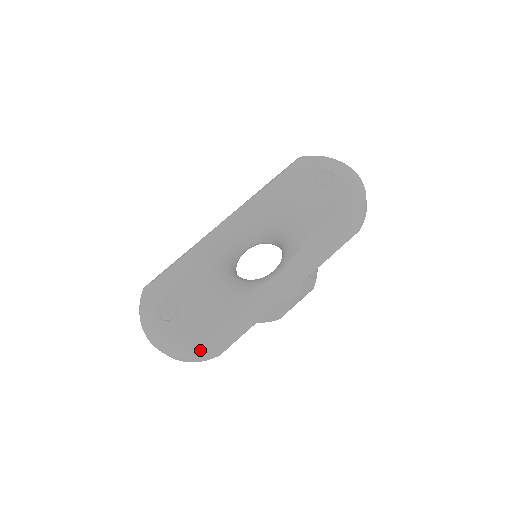
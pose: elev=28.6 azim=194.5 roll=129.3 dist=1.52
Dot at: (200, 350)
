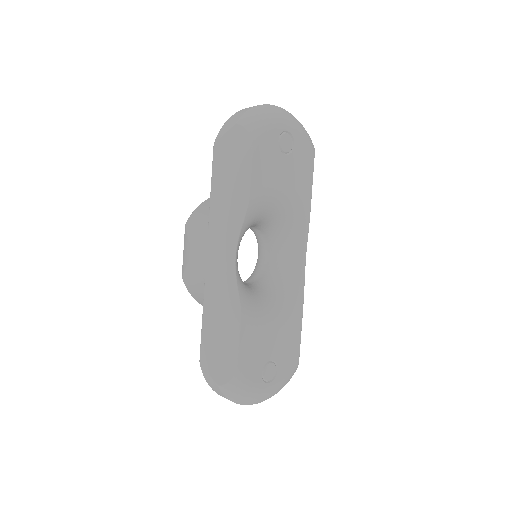
Dot at: occluded
